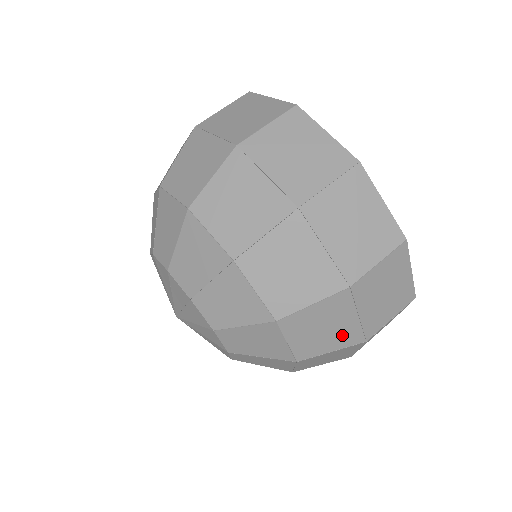
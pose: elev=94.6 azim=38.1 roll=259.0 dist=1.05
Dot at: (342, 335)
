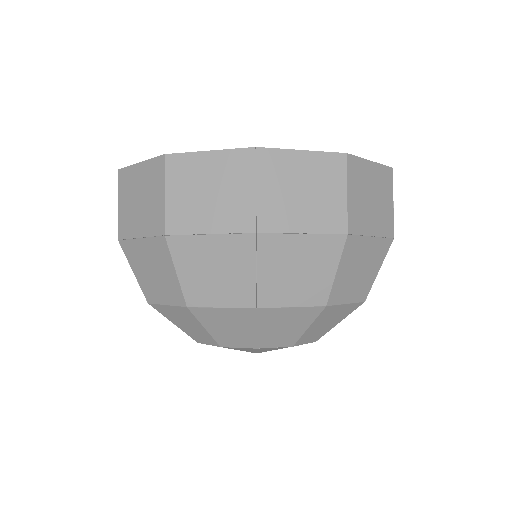
Dot at: (375, 256)
